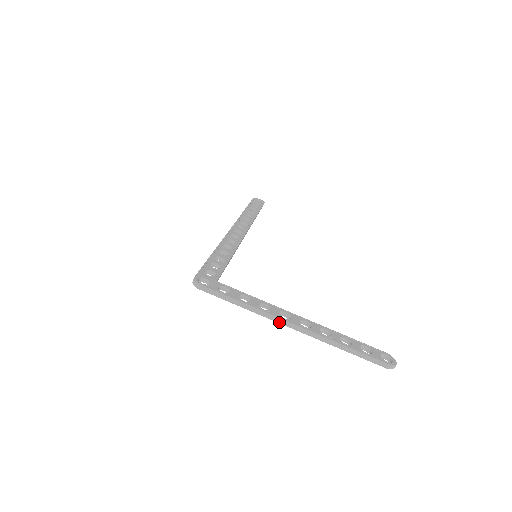
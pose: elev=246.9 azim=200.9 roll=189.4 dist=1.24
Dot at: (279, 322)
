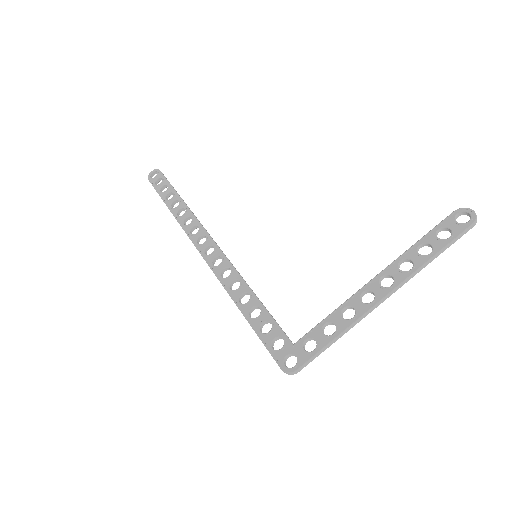
Dot at: occluded
